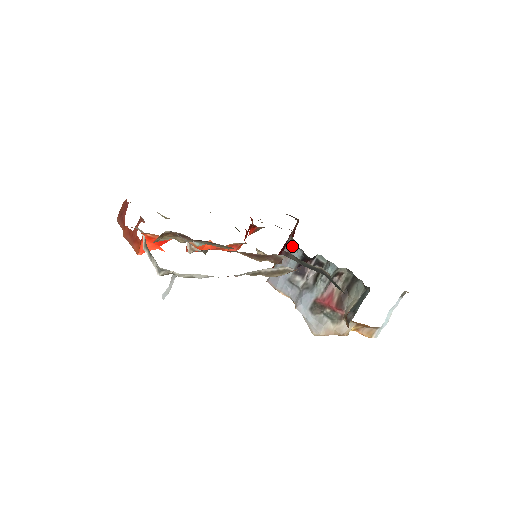
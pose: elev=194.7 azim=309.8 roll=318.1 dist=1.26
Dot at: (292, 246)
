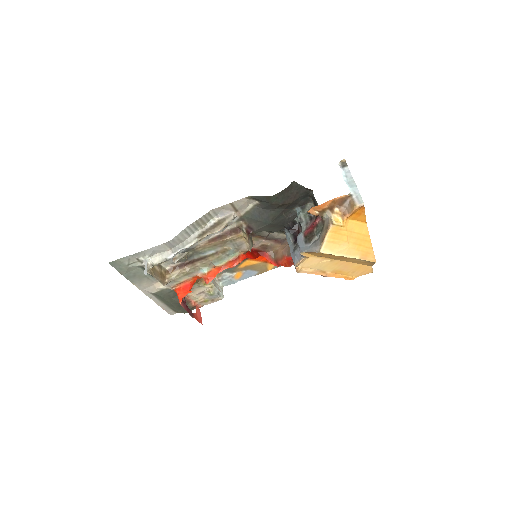
Dot at: occluded
